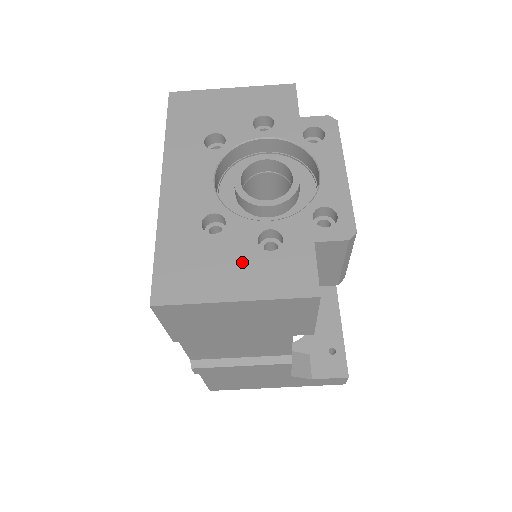
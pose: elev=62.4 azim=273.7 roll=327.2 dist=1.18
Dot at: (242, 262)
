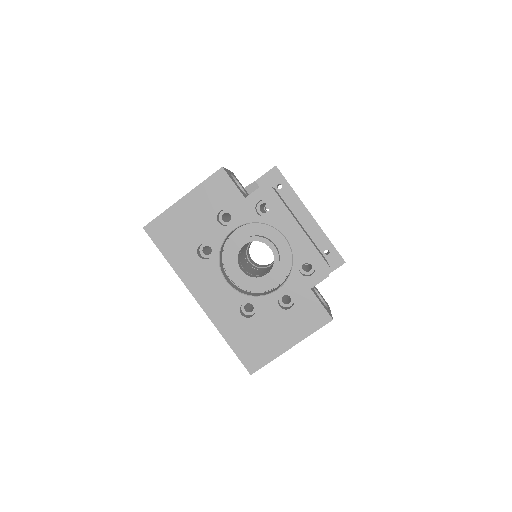
Dot at: (280, 324)
